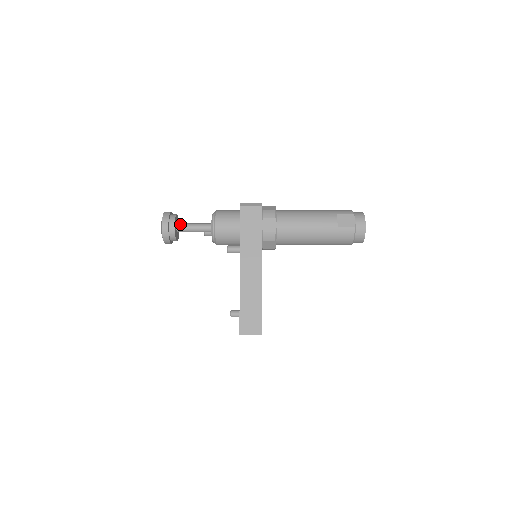
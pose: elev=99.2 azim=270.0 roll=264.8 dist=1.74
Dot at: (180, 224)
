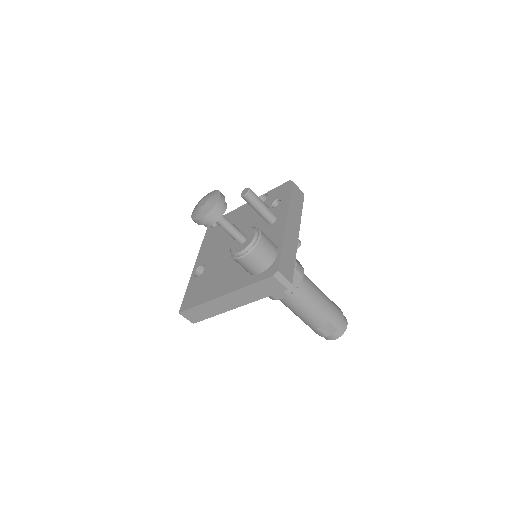
Dot at: (220, 218)
